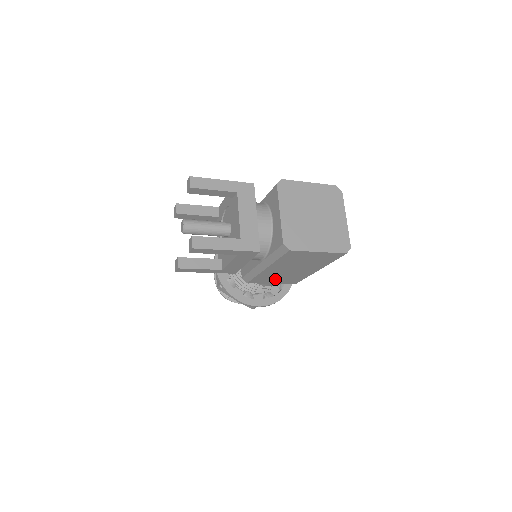
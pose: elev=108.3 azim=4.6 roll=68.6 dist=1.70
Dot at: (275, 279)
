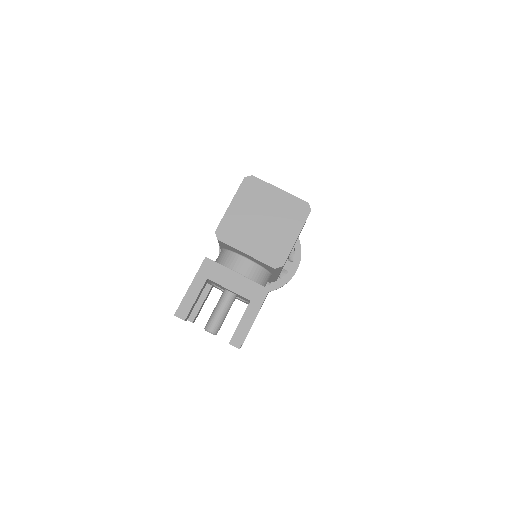
Dot at: occluded
